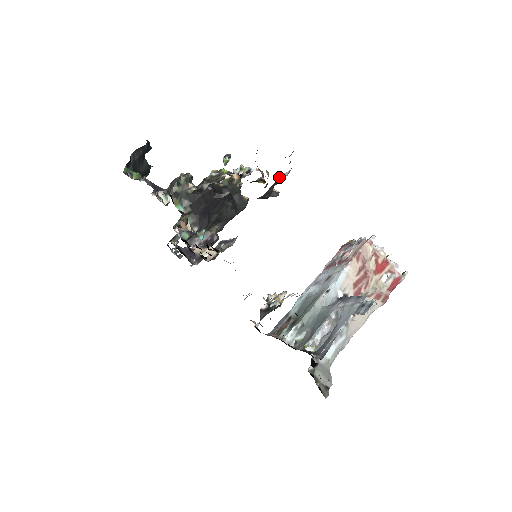
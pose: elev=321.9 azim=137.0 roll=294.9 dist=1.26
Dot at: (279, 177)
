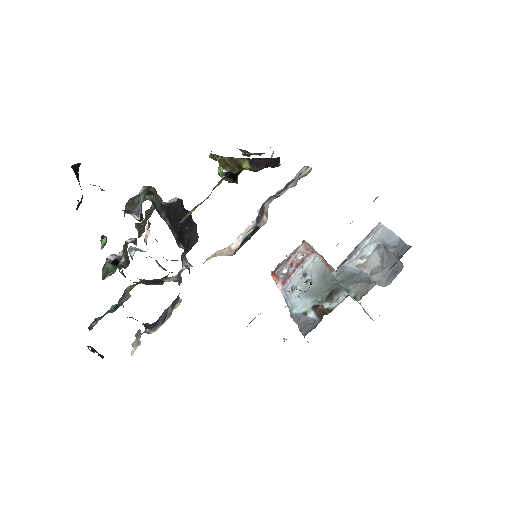
Dot at: (273, 152)
